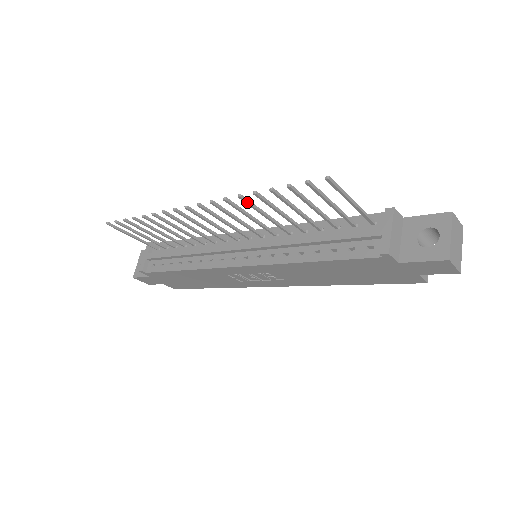
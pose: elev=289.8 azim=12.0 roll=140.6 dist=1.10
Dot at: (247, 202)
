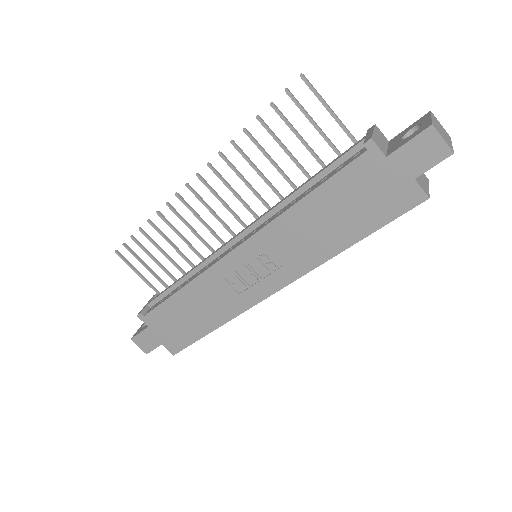
Dot at: (239, 149)
